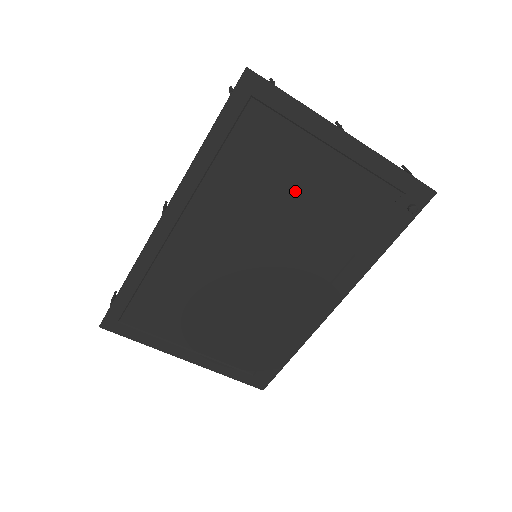
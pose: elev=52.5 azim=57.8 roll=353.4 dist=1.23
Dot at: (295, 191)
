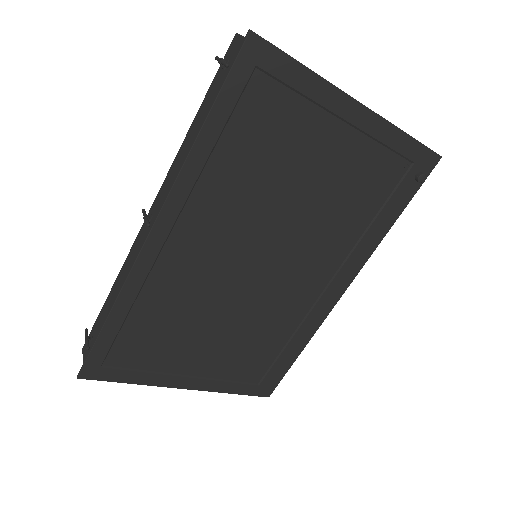
Dot at: (303, 176)
